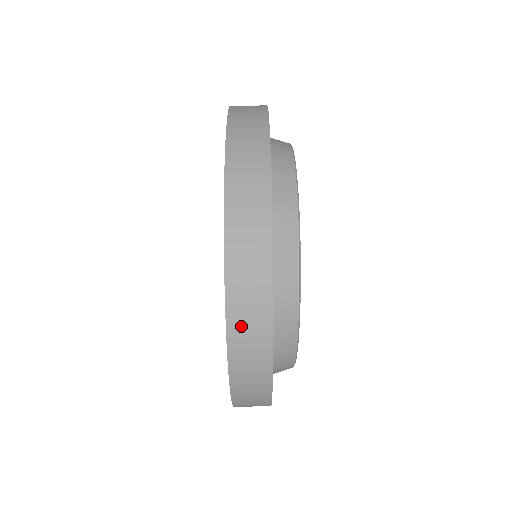
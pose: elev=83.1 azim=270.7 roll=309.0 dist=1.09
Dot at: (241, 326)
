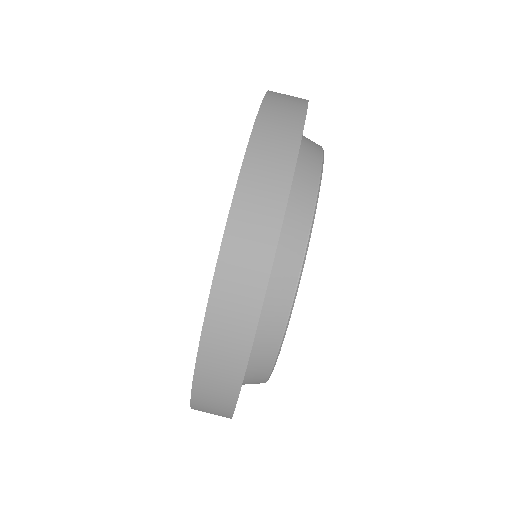
Dot at: (209, 376)
